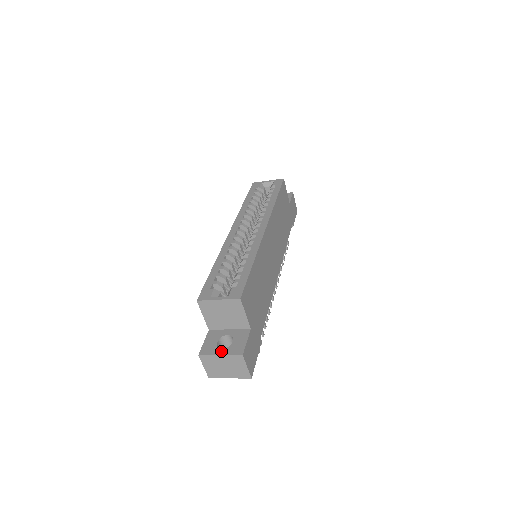
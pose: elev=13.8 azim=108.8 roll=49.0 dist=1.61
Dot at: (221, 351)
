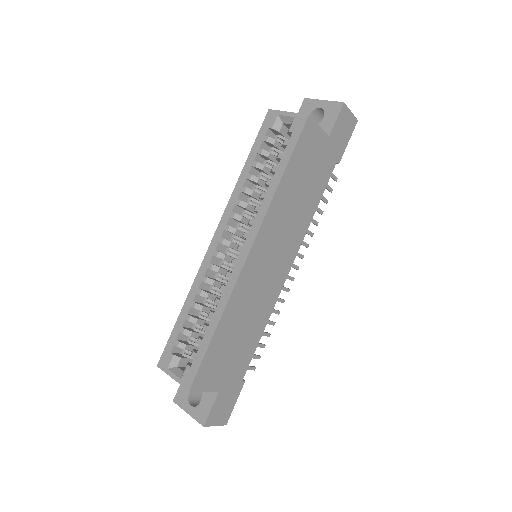
Dot at: (189, 409)
